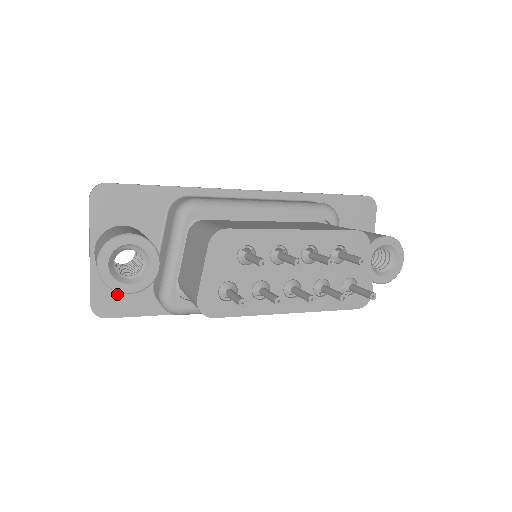
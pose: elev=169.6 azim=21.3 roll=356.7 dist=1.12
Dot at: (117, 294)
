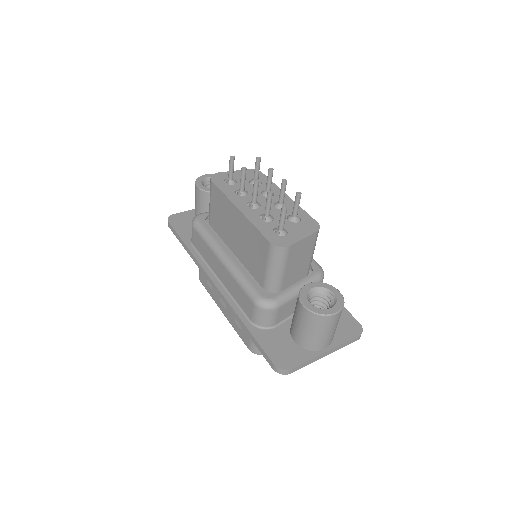
Dot at: (186, 222)
